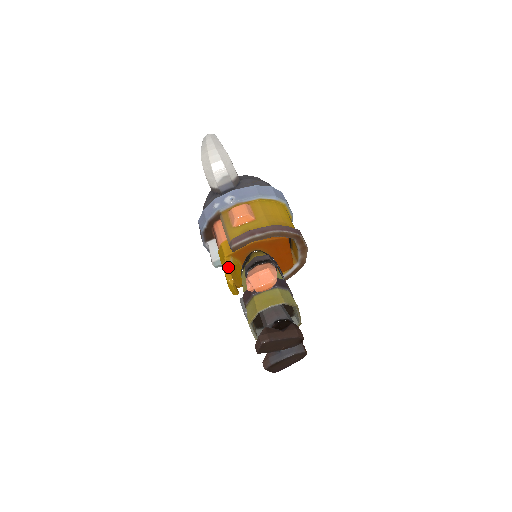
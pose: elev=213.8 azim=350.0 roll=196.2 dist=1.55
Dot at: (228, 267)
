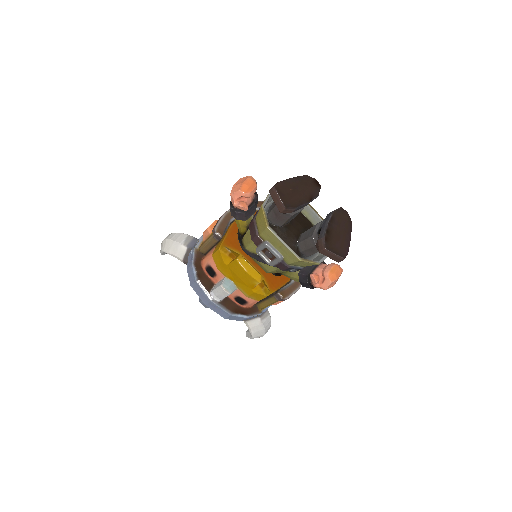
Dot at: (229, 254)
